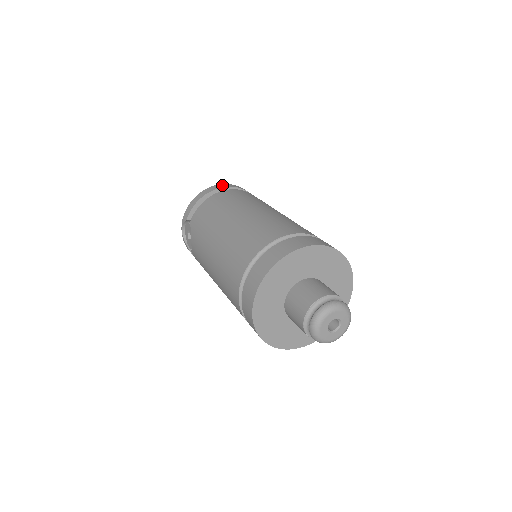
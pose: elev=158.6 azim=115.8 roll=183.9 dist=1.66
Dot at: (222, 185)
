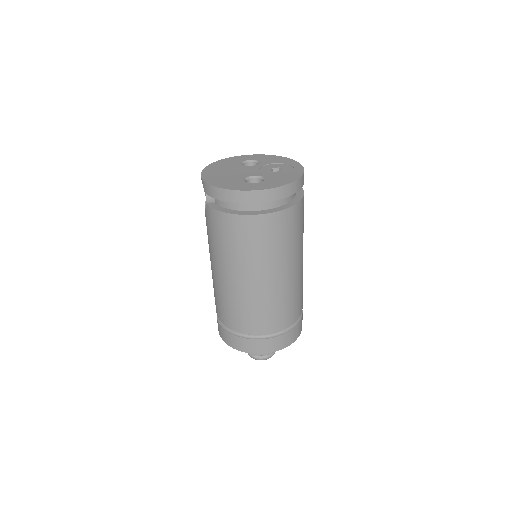
Dot at: (255, 196)
